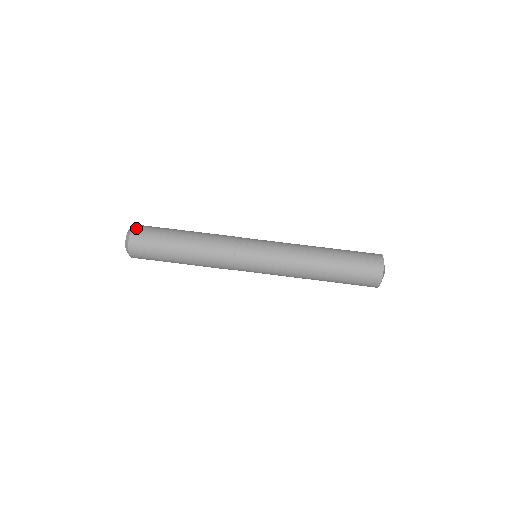
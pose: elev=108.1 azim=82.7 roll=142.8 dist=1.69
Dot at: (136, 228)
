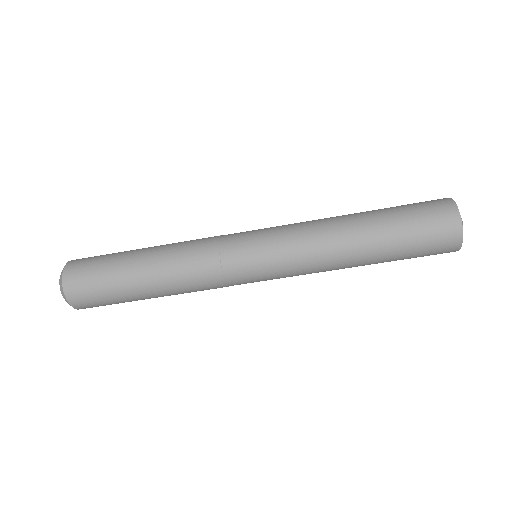
Dot at: (68, 273)
